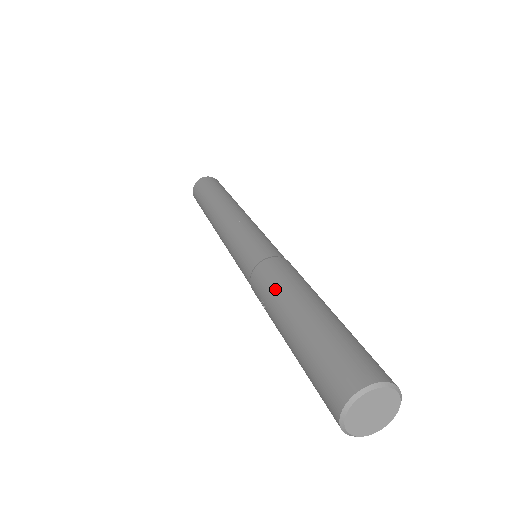
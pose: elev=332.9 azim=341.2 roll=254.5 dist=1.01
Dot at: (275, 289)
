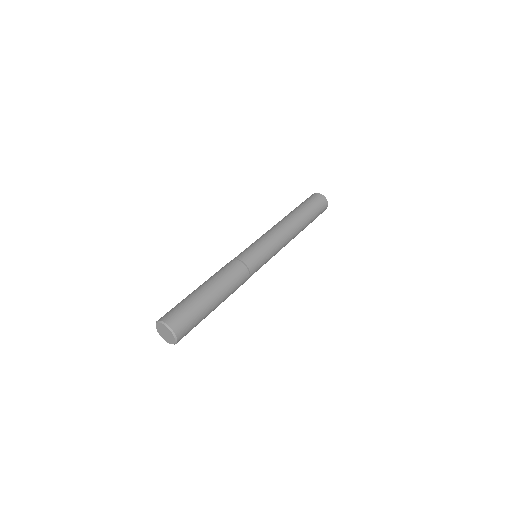
Dot at: (216, 273)
